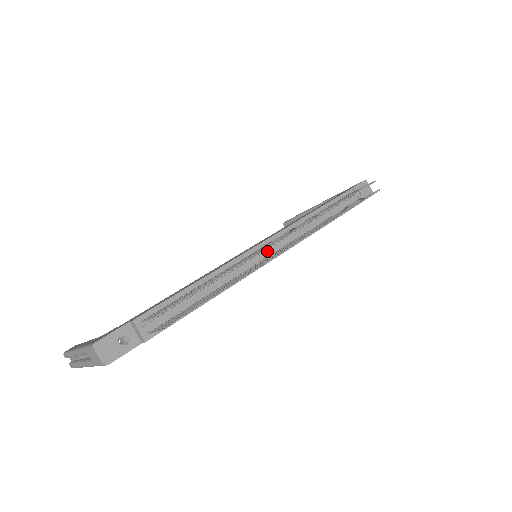
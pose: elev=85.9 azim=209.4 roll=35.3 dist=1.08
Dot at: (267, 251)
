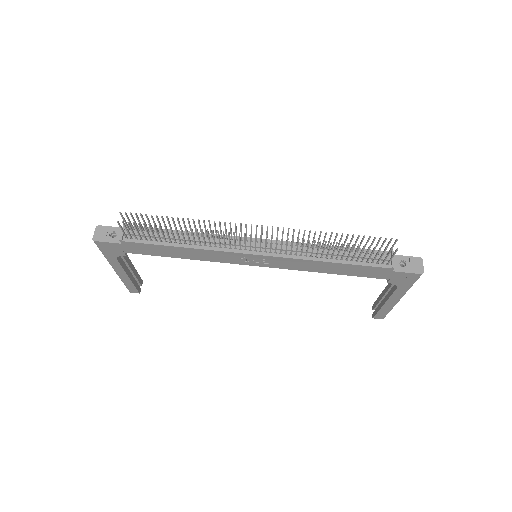
Dot at: (253, 245)
